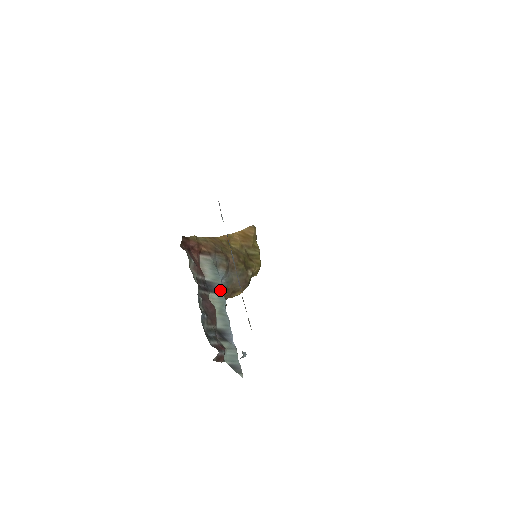
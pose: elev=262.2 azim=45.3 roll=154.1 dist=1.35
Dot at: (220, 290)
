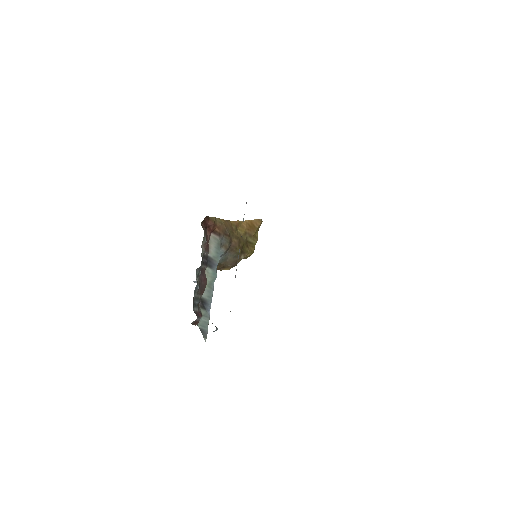
Dot at: (216, 267)
